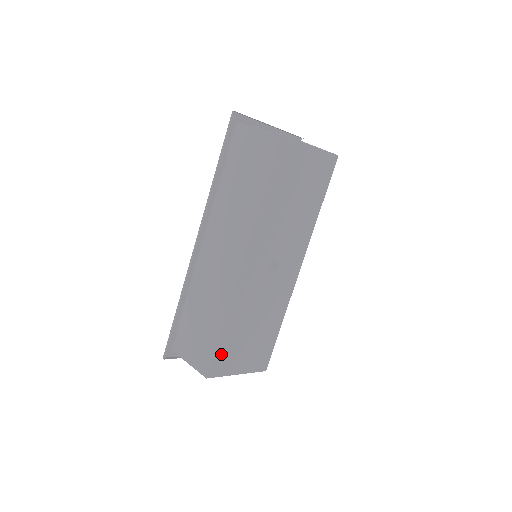
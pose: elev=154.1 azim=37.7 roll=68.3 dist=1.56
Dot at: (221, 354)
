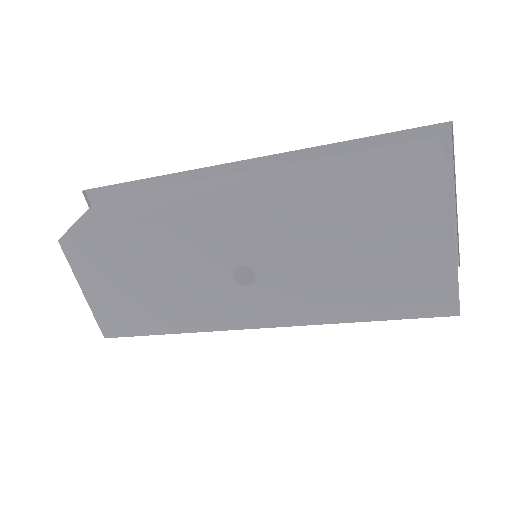
Dot at: (96, 248)
